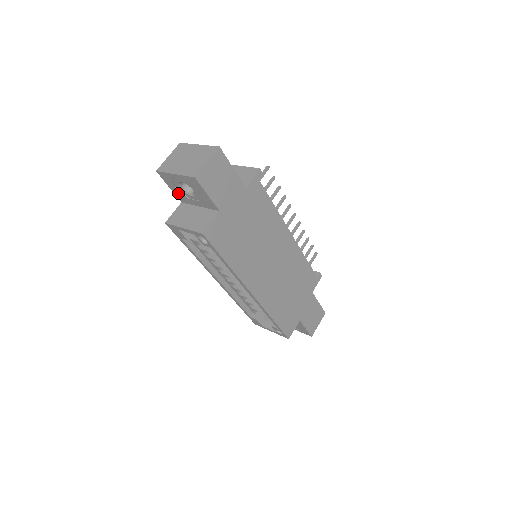
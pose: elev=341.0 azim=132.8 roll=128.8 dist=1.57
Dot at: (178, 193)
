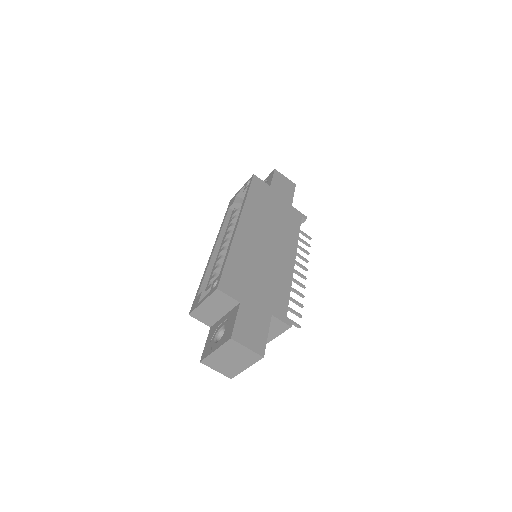
Dot at: occluded
